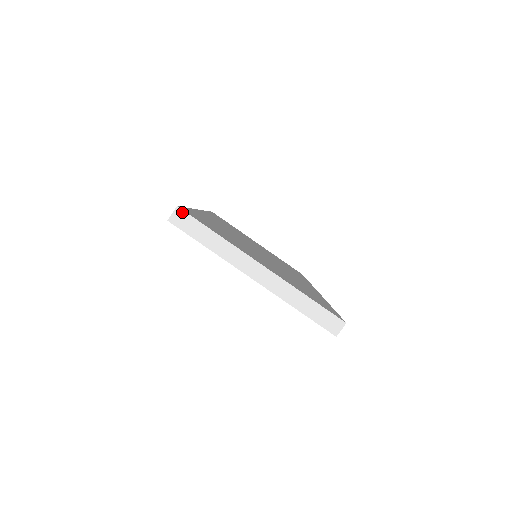
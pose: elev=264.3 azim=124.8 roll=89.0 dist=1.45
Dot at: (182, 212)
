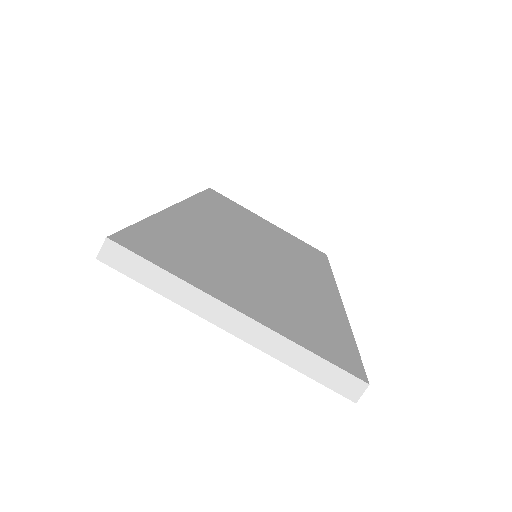
Dot at: (114, 245)
